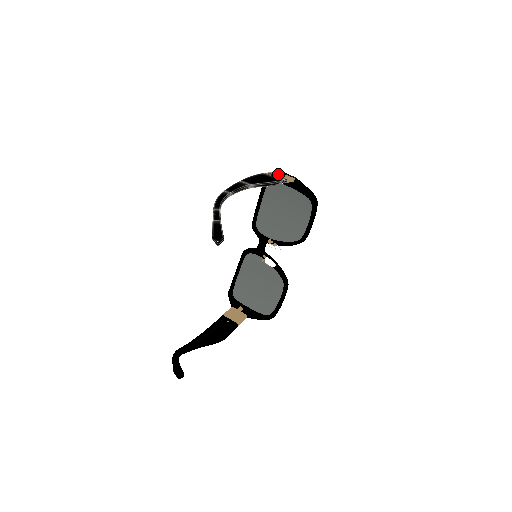
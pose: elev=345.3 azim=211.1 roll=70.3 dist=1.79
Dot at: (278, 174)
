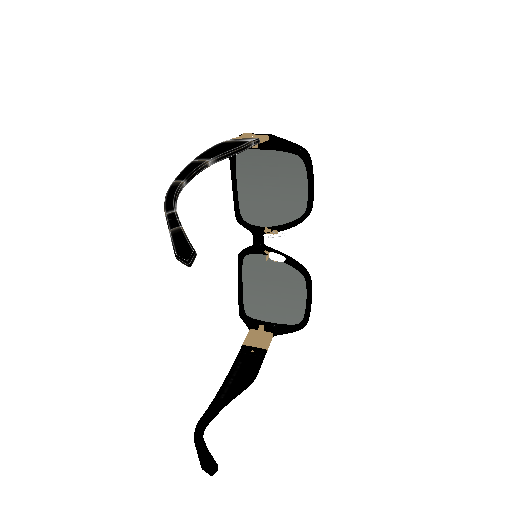
Dot at: (244, 137)
